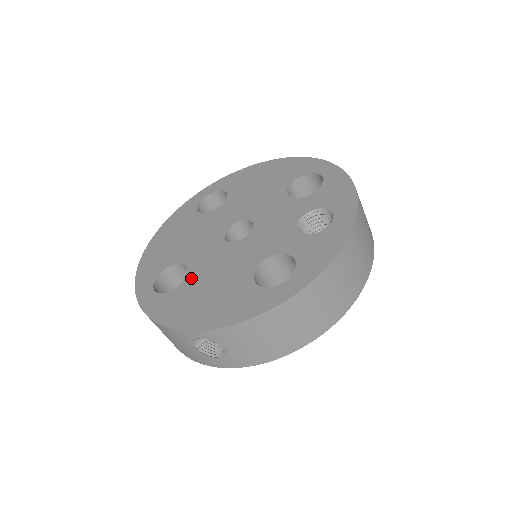
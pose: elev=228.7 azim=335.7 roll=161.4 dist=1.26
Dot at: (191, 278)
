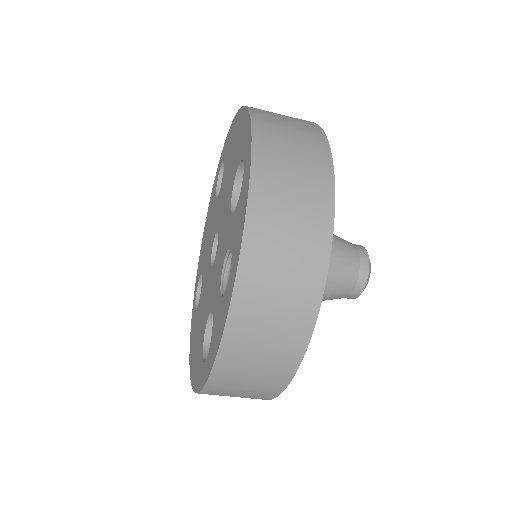
Dot at: (199, 303)
